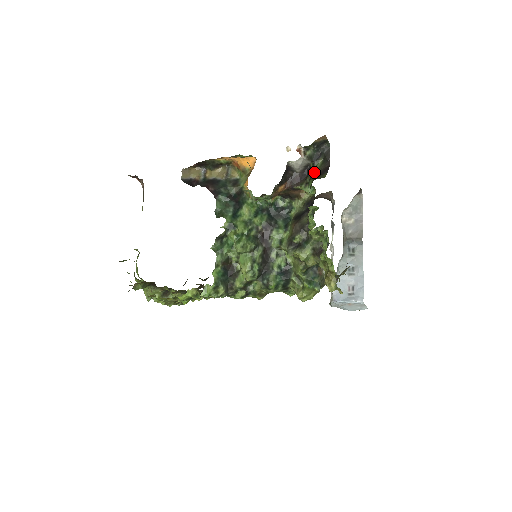
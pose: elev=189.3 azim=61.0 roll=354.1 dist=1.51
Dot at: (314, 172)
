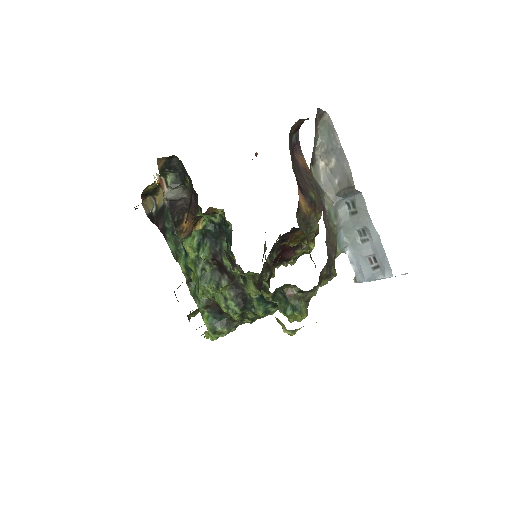
Dot at: occluded
